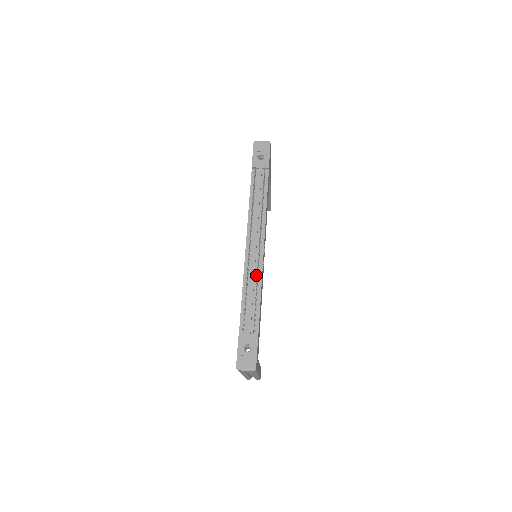
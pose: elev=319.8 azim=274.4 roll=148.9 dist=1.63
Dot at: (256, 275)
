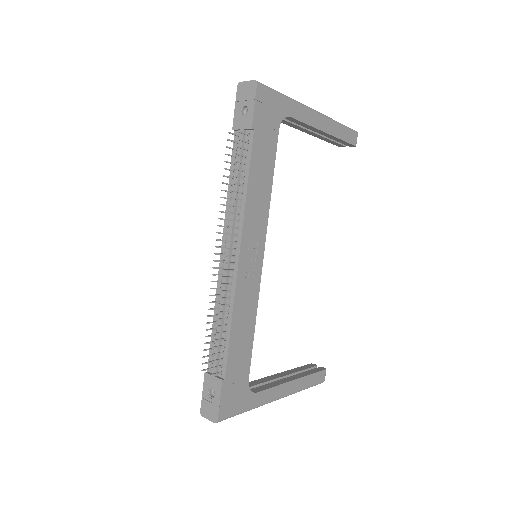
Dot at: (228, 297)
